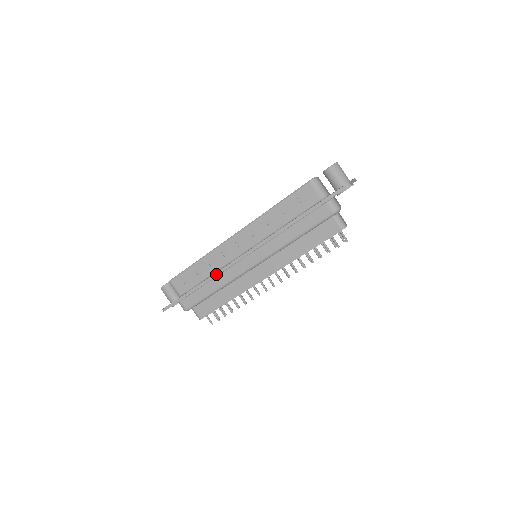
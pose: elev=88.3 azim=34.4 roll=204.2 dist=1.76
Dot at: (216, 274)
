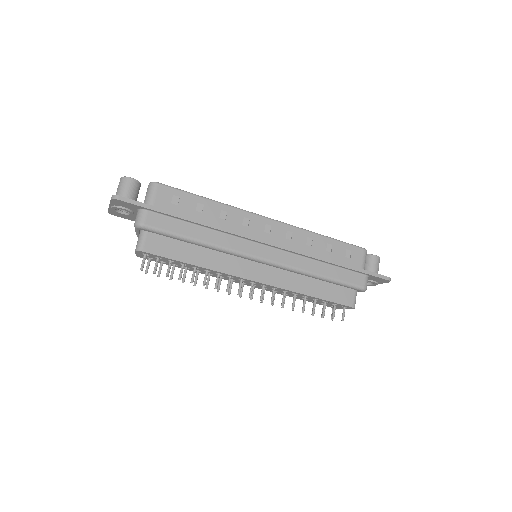
Dot at: (224, 228)
